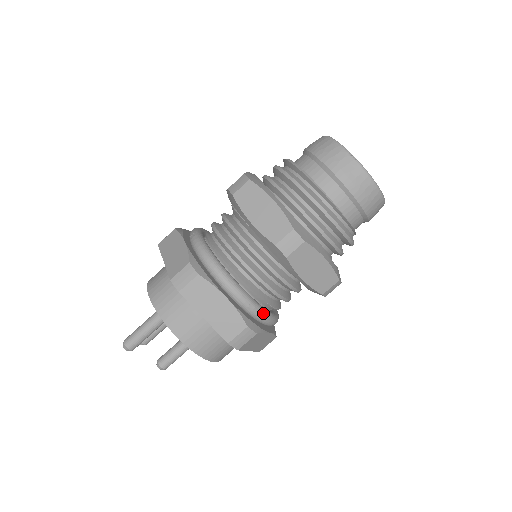
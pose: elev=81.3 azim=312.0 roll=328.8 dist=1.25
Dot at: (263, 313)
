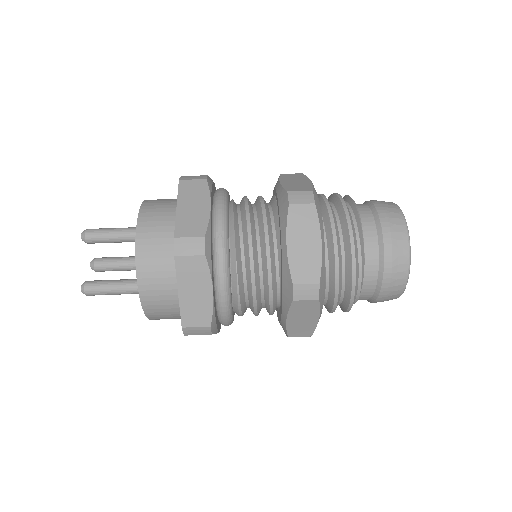
Dot at: (226, 256)
